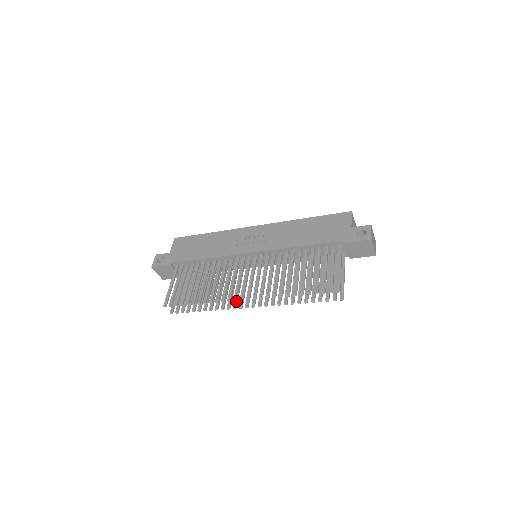
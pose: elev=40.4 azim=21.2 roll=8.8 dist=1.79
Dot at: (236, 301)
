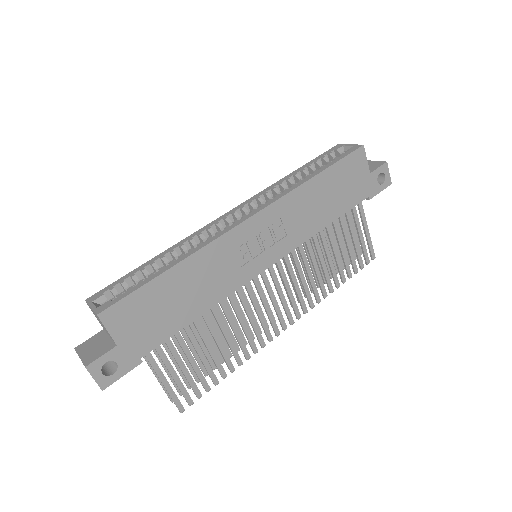
Dot at: (258, 325)
